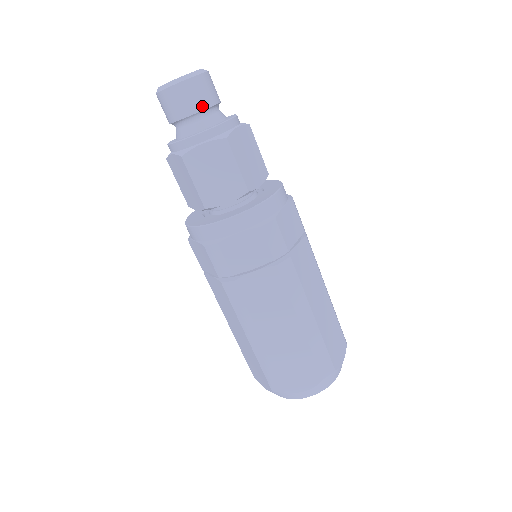
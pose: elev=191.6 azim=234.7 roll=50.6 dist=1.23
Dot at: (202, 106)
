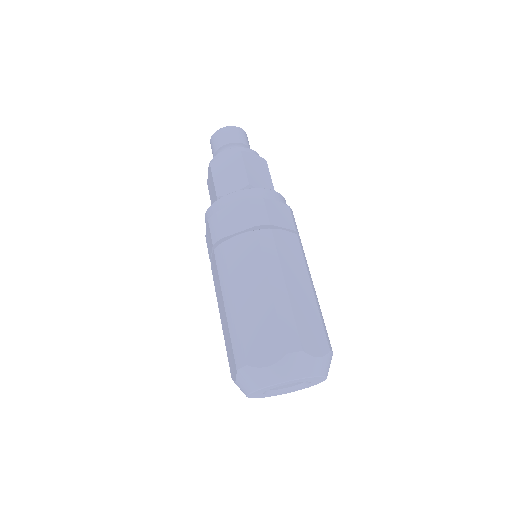
Dot at: (233, 141)
